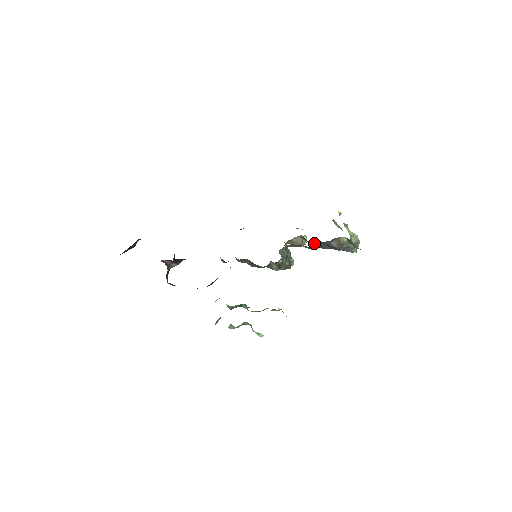
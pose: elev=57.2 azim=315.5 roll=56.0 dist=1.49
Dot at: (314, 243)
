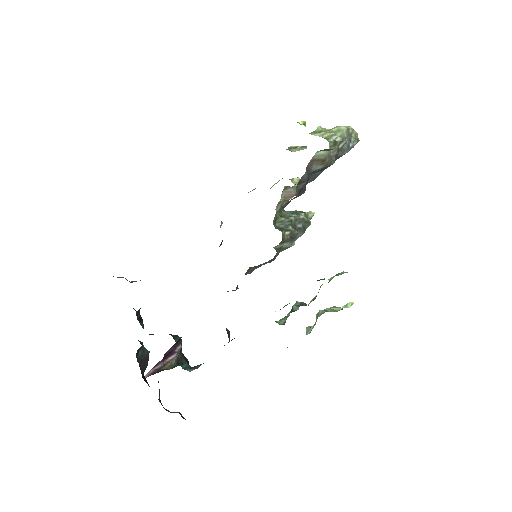
Dot at: occluded
